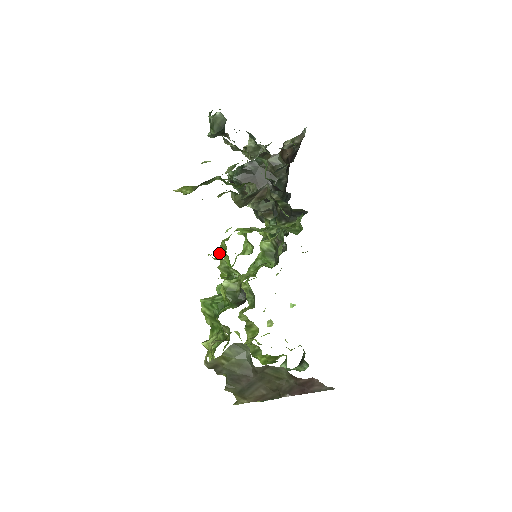
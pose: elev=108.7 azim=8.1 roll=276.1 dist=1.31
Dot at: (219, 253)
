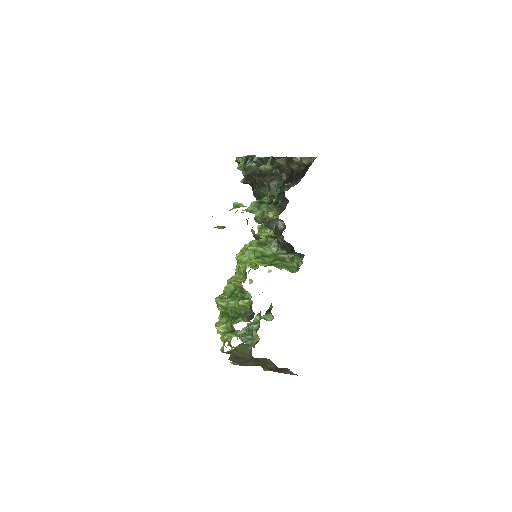
Dot at: (239, 281)
